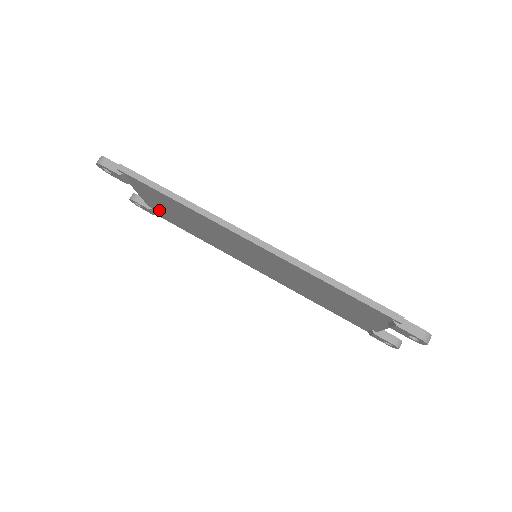
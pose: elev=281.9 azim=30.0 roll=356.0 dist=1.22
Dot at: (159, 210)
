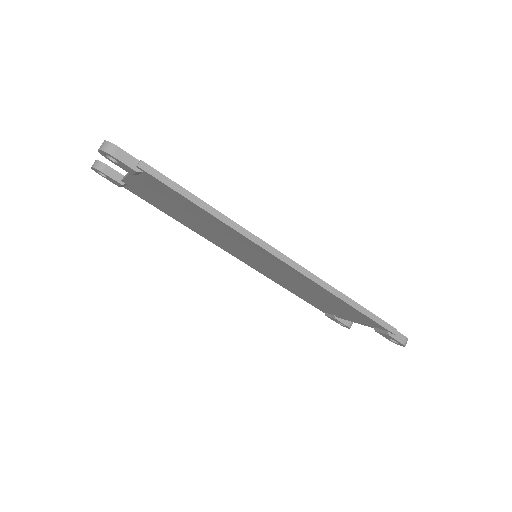
Dot at: (140, 190)
